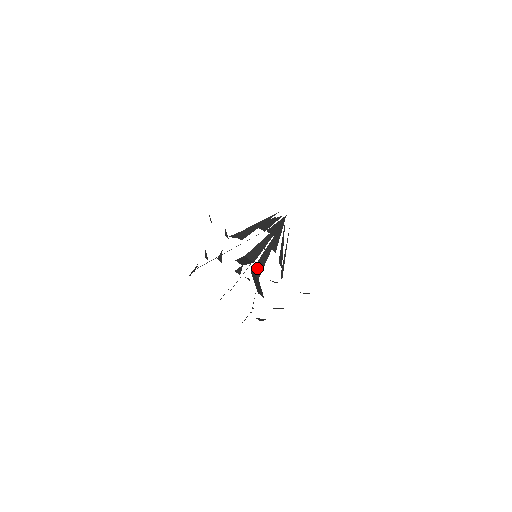
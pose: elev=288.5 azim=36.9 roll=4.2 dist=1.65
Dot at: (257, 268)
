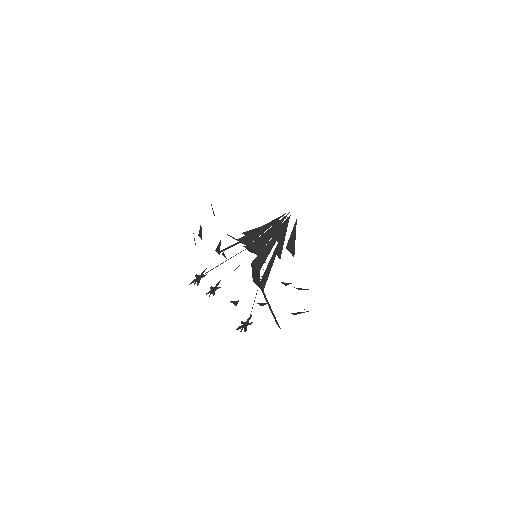
Dot at: (263, 279)
